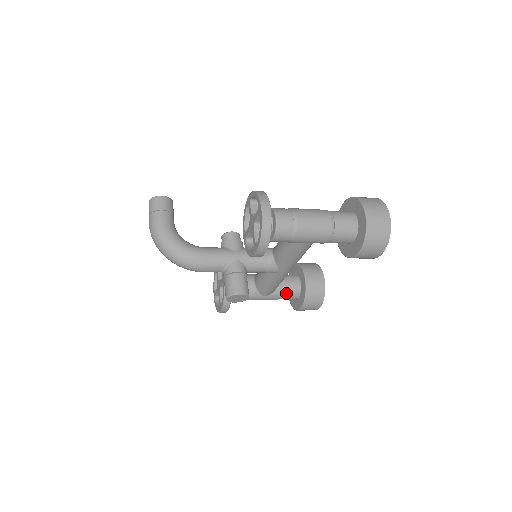
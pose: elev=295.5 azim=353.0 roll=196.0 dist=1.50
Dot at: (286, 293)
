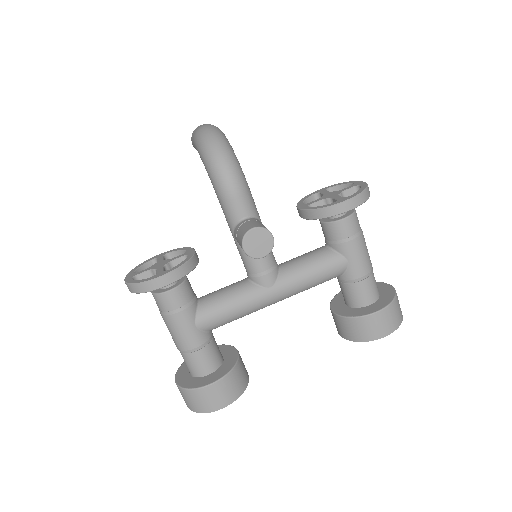
Dot at: (210, 350)
